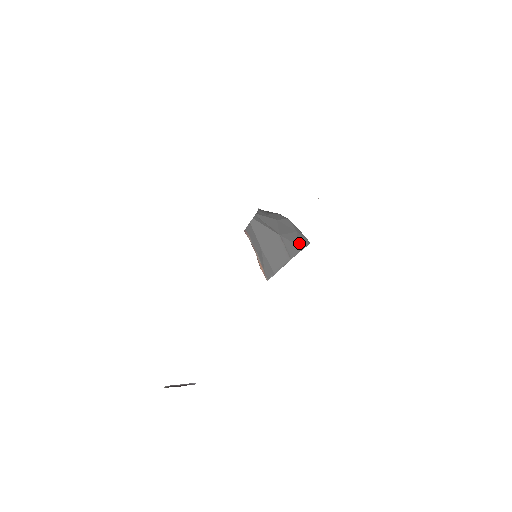
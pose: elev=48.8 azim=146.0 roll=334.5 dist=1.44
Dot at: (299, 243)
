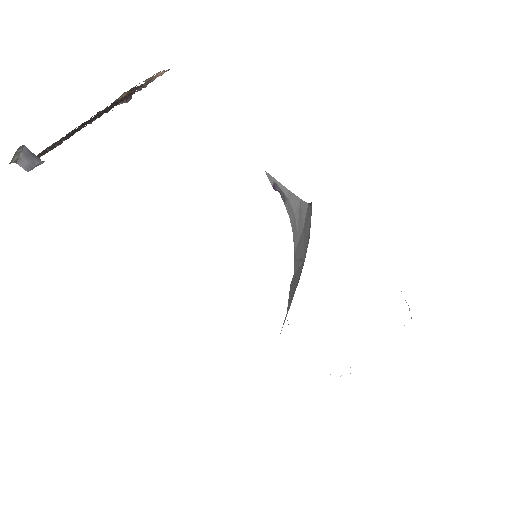
Dot at: occluded
